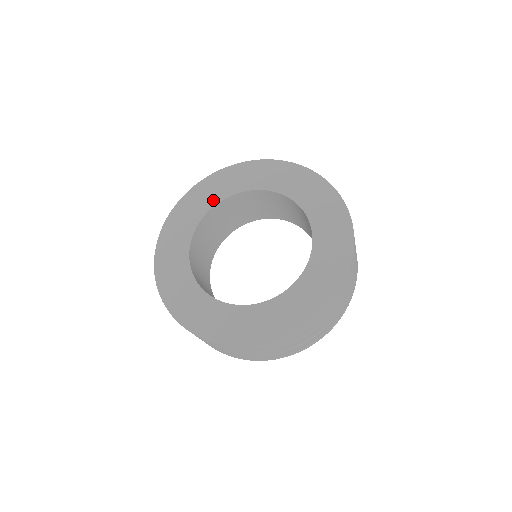
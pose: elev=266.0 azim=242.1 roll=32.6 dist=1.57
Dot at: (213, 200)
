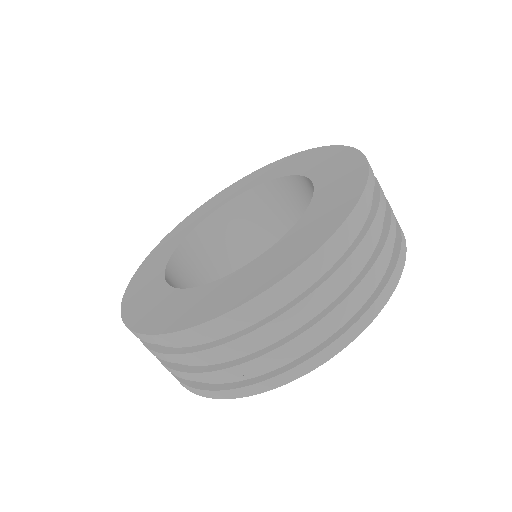
Dot at: (158, 270)
